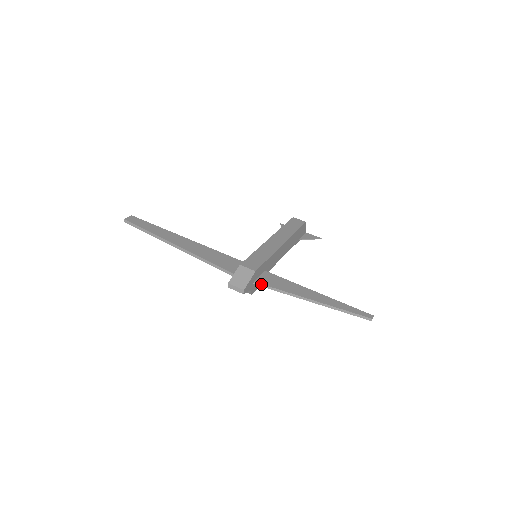
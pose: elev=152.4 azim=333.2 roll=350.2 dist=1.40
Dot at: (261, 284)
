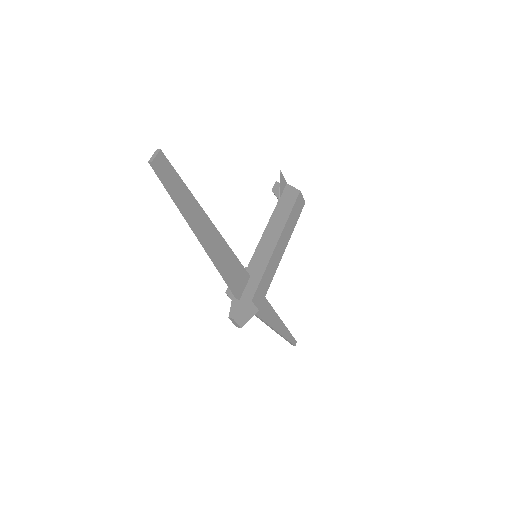
Dot at: occluded
